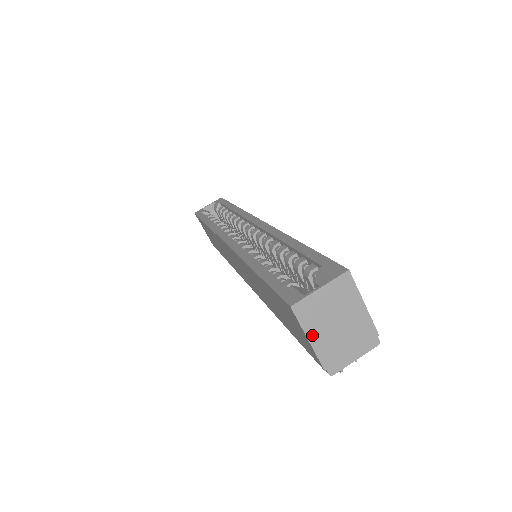
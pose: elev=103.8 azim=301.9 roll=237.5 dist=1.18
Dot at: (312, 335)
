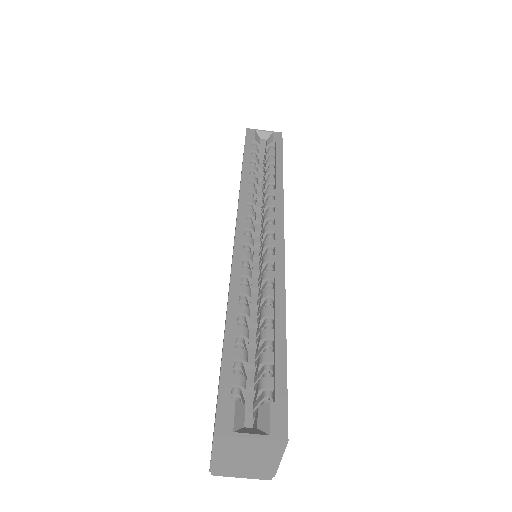
Dot at: (217, 454)
